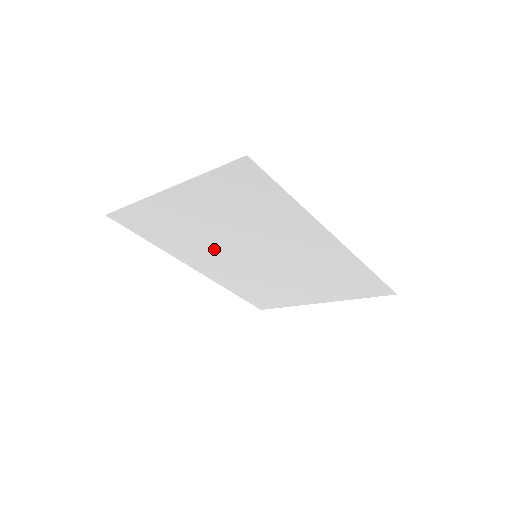
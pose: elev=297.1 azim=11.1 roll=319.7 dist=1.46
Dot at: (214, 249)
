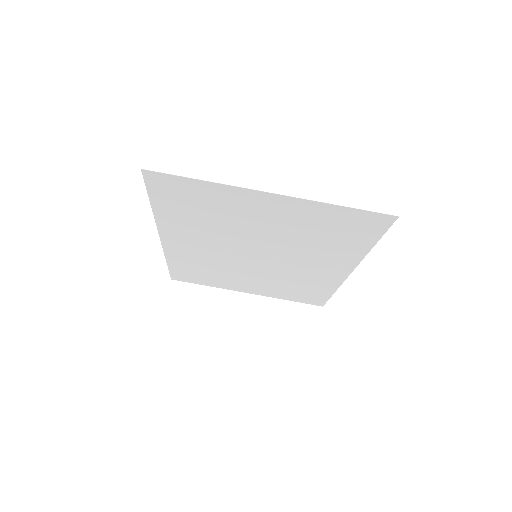
Dot at: (222, 238)
